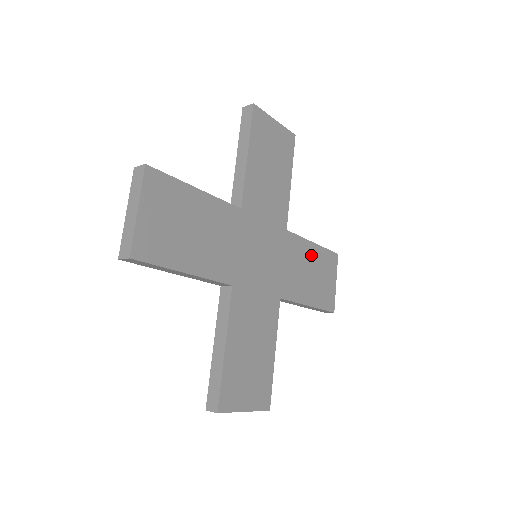
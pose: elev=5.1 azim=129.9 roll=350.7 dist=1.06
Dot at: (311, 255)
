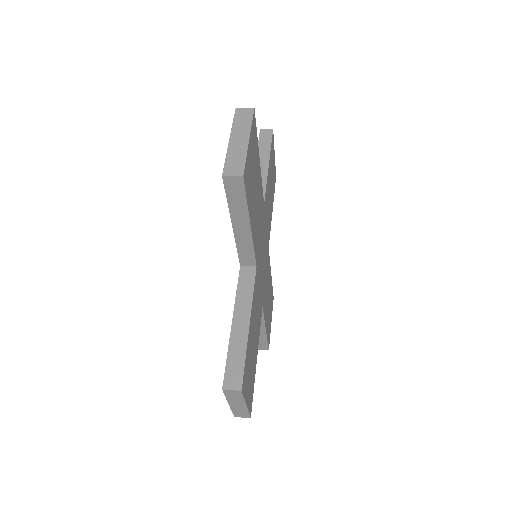
Dot at: (269, 178)
